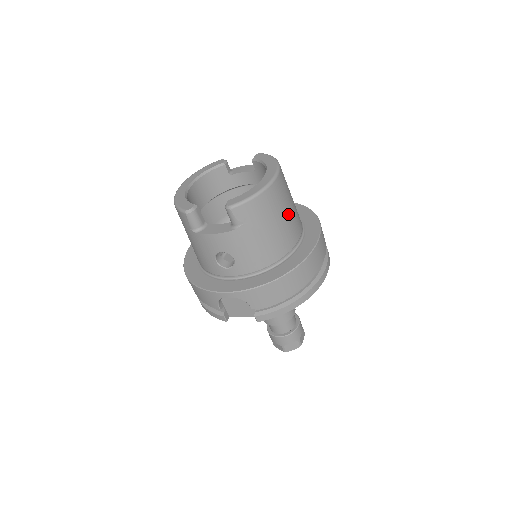
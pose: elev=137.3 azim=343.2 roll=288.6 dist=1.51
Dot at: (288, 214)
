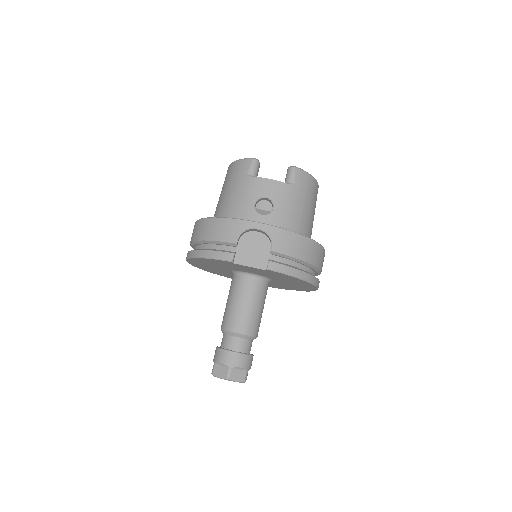
Dot at: occluded
